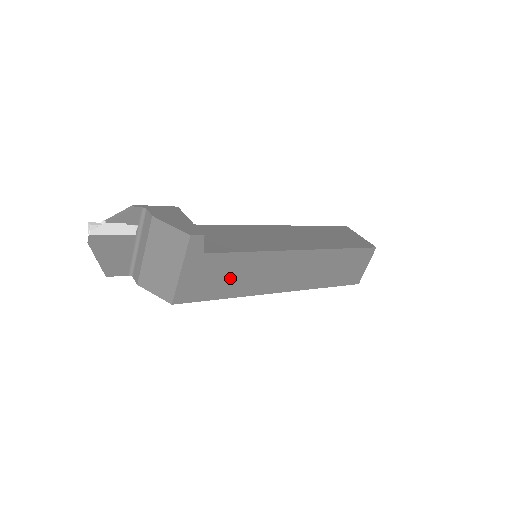
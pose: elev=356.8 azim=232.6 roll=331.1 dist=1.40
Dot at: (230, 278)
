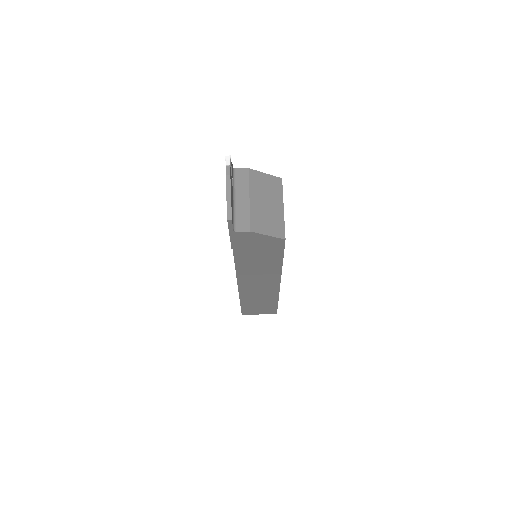
Dot at: occluded
